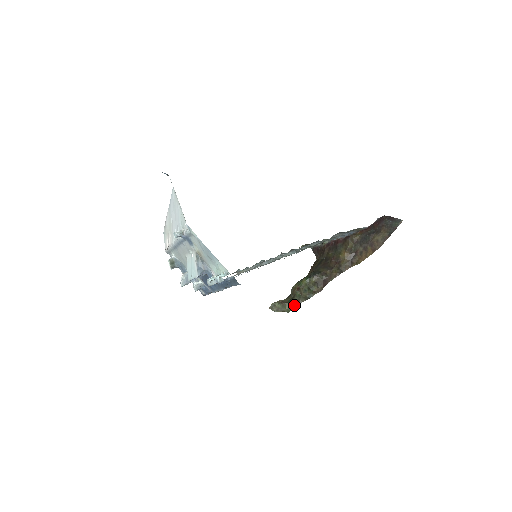
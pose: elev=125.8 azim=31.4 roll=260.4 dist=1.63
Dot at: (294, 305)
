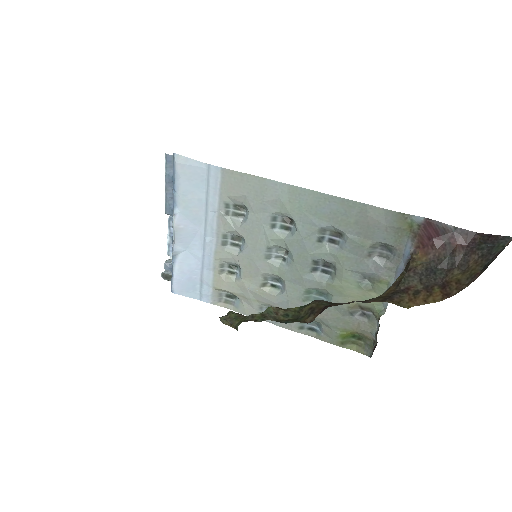
Dot at: (252, 319)
